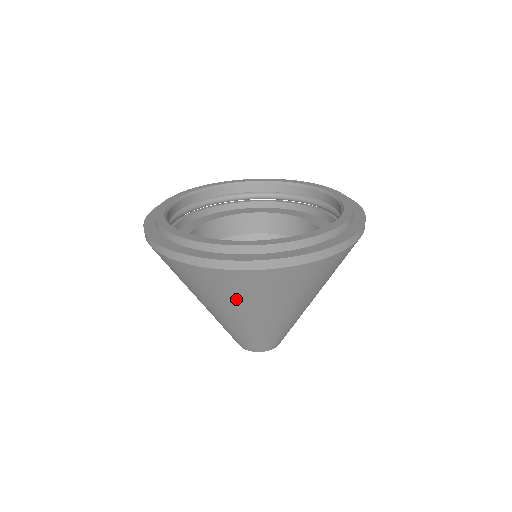
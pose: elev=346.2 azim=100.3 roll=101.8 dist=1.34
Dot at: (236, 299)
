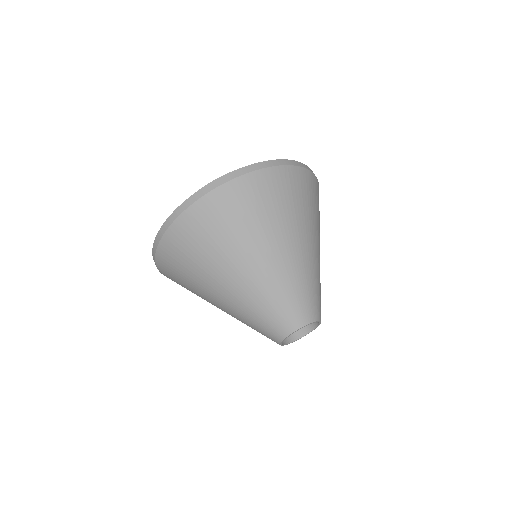
Dot at: (195, 270)
